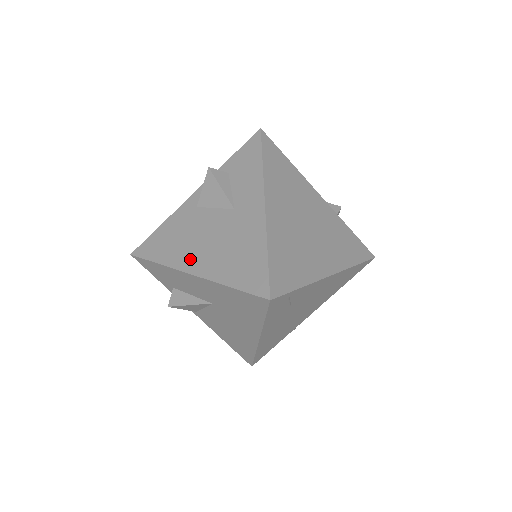
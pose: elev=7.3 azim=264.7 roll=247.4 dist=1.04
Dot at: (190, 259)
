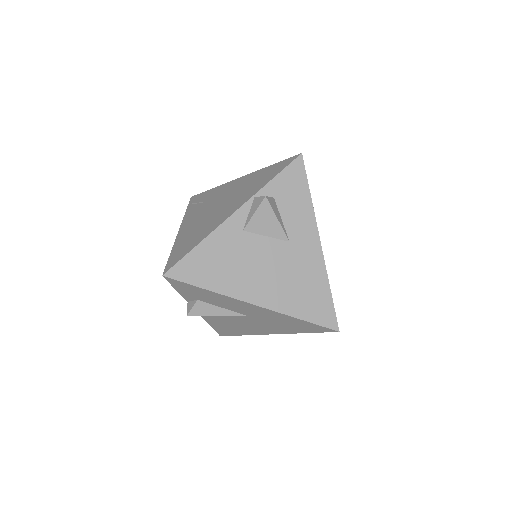
Dot at: (250, 289)
